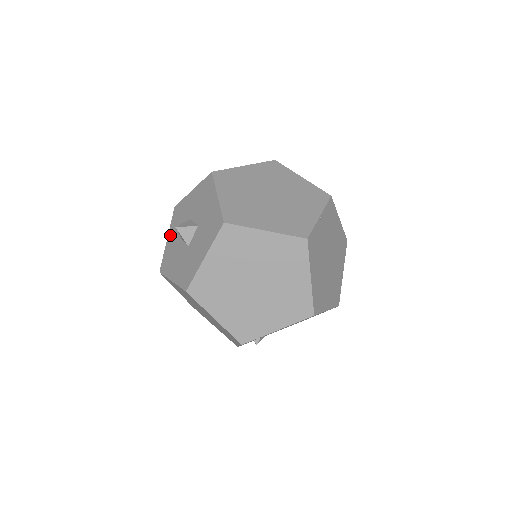
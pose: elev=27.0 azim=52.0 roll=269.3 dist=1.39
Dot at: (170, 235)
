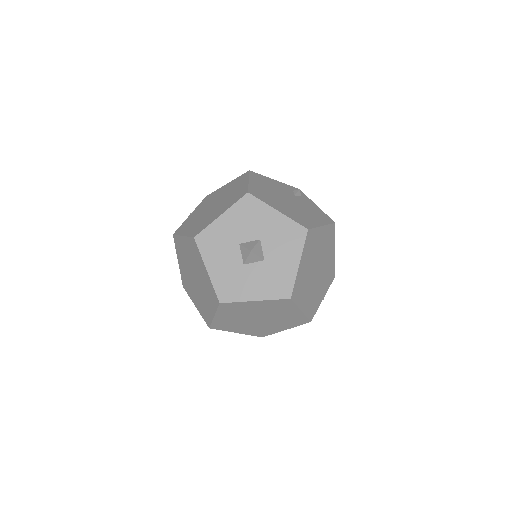
Dot at: (227, 218)
